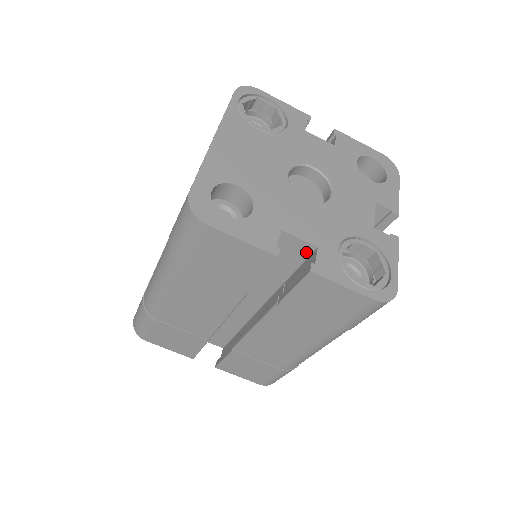
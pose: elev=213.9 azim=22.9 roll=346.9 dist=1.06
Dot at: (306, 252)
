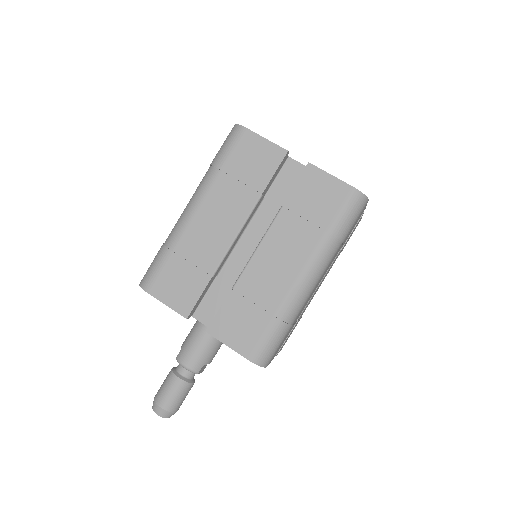
Dot at: occluded
